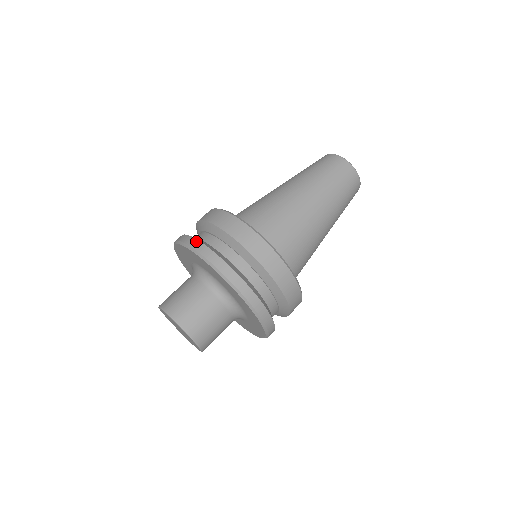
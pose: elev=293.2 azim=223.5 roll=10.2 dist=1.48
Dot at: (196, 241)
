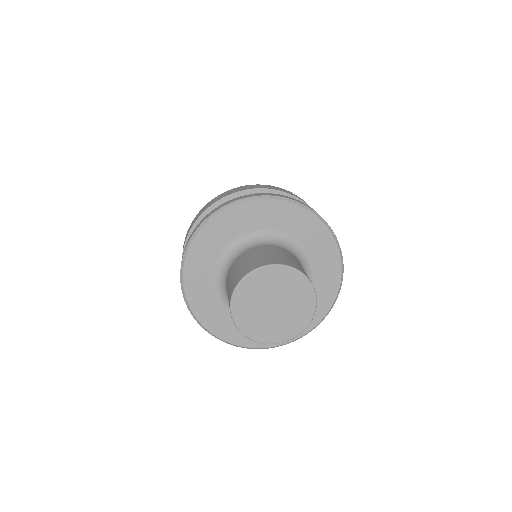
Dot at: (223, 204)
